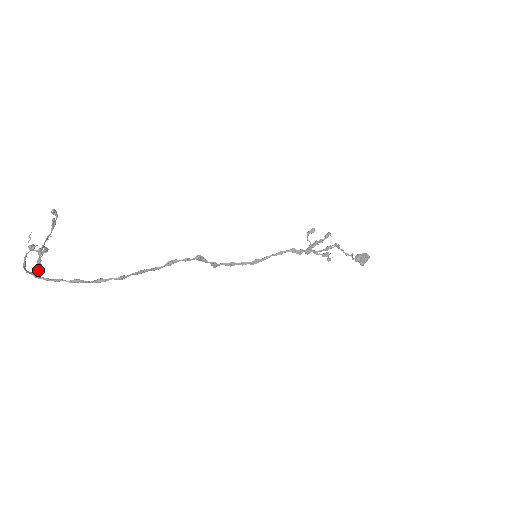
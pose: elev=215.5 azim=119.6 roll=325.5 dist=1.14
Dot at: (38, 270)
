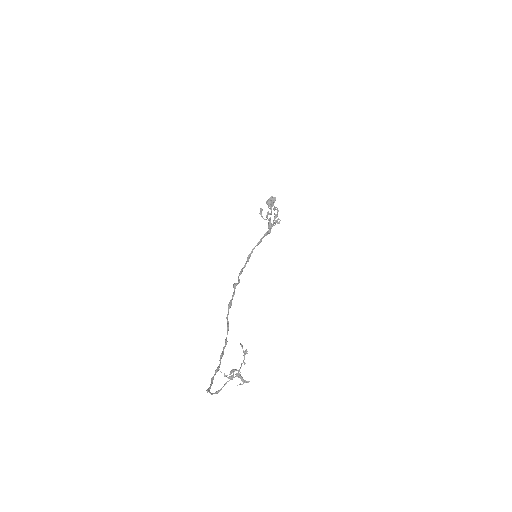
Dot at: occluded
